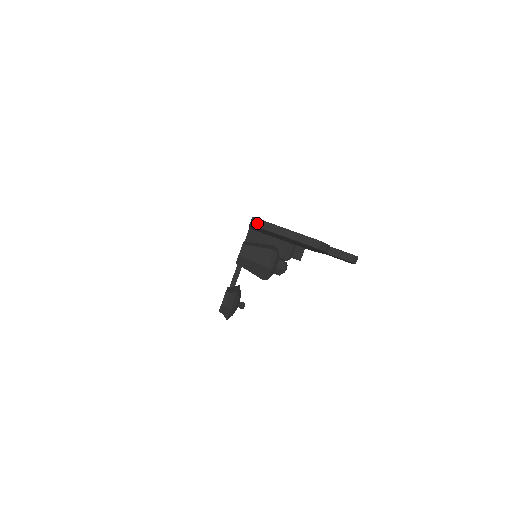
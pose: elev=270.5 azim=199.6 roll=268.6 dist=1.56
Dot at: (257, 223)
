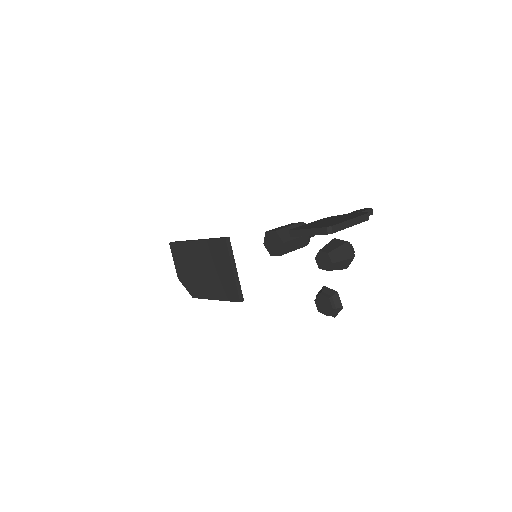
Dot at: (334, 230)
